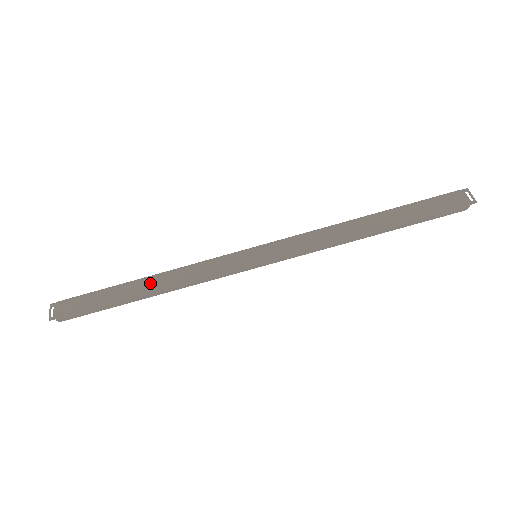
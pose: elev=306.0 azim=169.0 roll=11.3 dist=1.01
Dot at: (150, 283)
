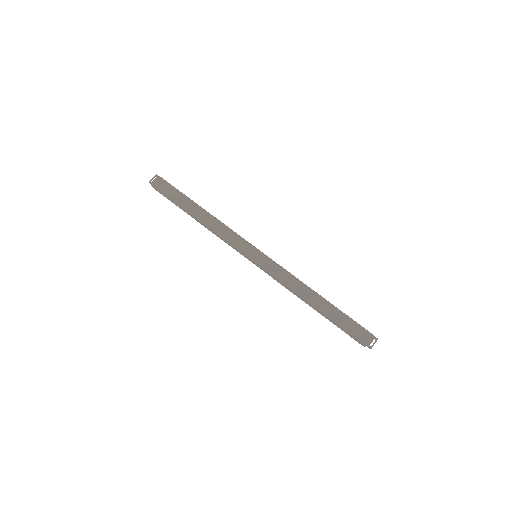
Dot at: (203, 215)
